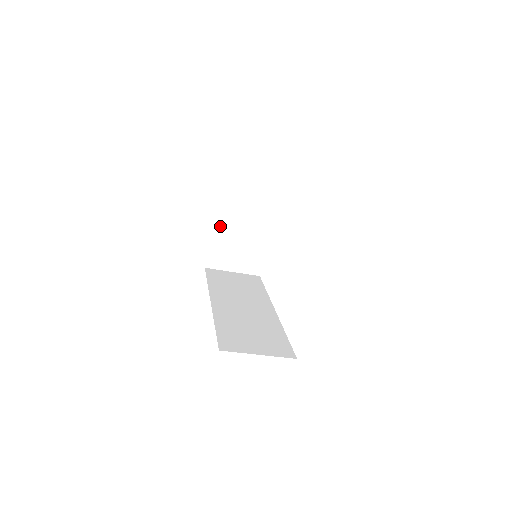
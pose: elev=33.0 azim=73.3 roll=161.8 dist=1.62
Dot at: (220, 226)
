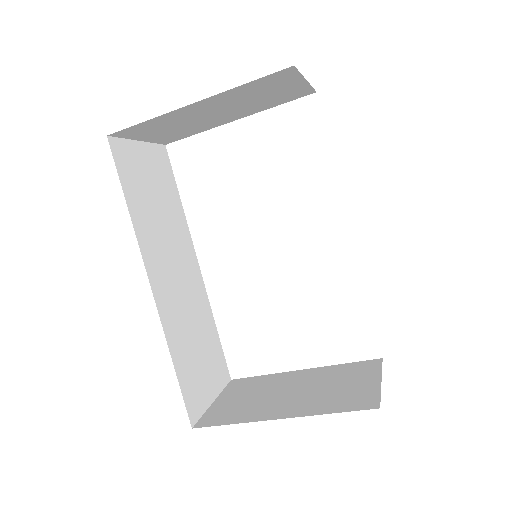
Dot at: (196, 106)
